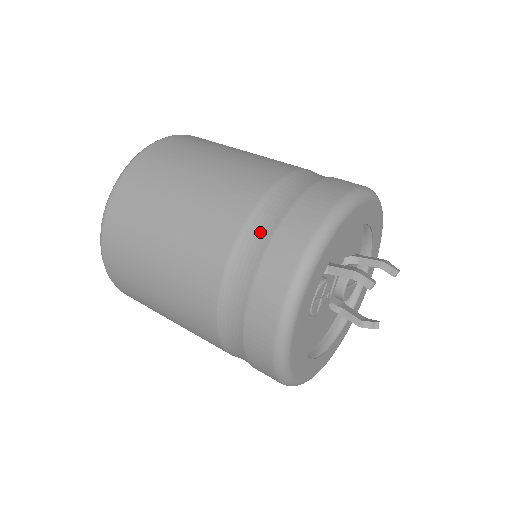
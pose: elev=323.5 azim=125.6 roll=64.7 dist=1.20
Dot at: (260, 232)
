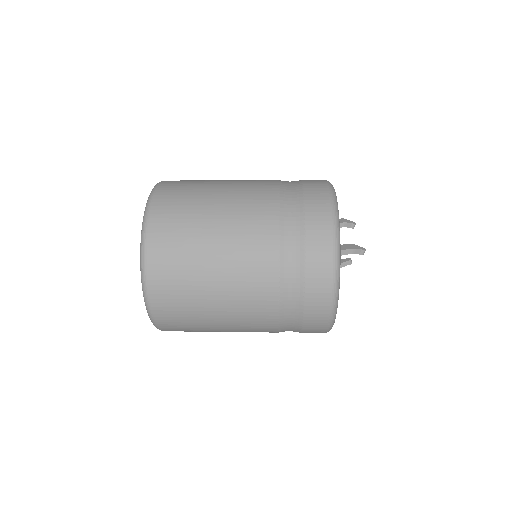
Dot at: (294, 257)
